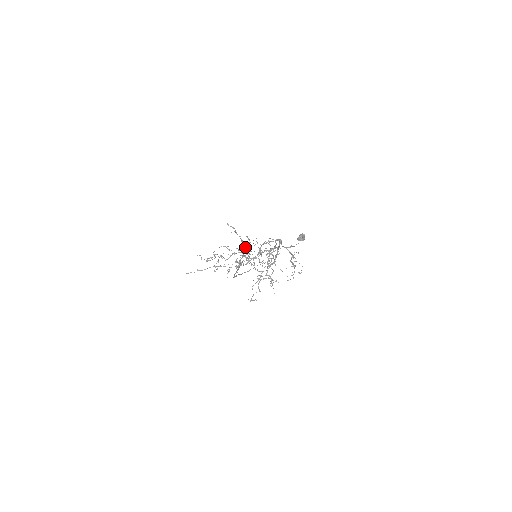
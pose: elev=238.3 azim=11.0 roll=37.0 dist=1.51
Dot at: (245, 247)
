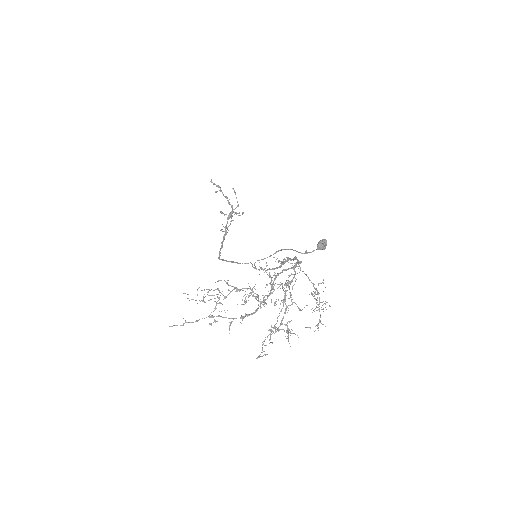
Dot at: (232, 210)
